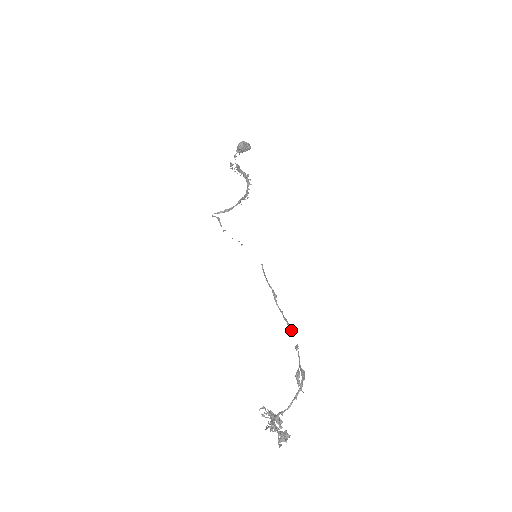
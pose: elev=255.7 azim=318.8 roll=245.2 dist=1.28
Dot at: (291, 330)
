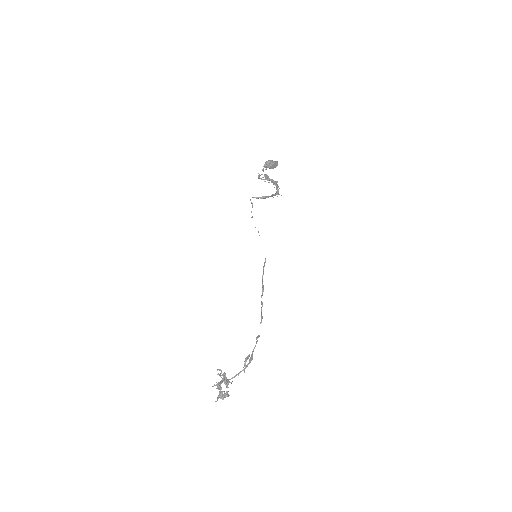
Dot at: (261, 322)
